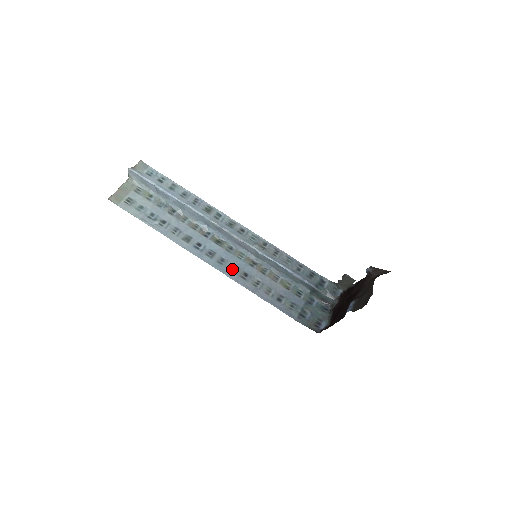
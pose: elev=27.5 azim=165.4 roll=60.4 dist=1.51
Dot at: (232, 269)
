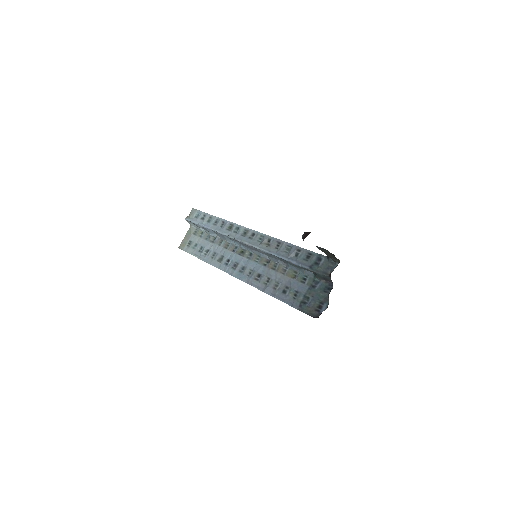
Dot at: (249, 274)
